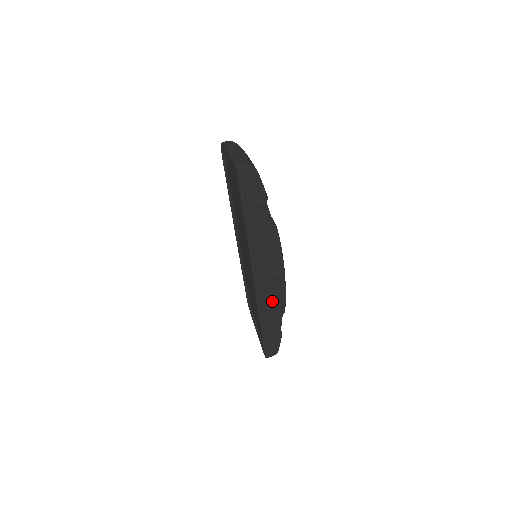
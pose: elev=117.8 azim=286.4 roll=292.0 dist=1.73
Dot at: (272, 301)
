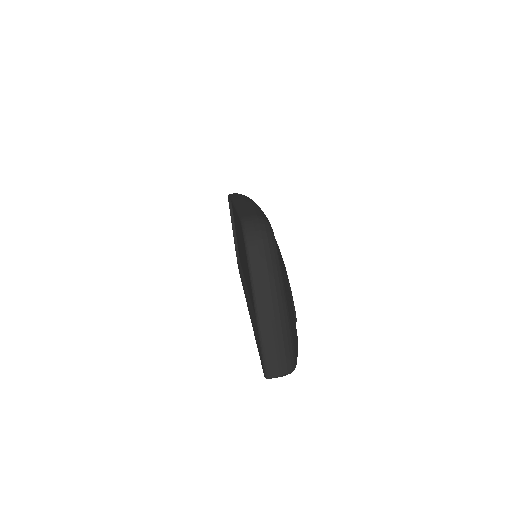
Dot at: occluded
